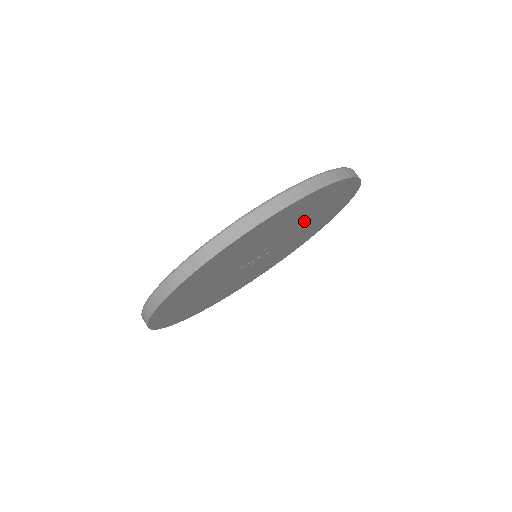
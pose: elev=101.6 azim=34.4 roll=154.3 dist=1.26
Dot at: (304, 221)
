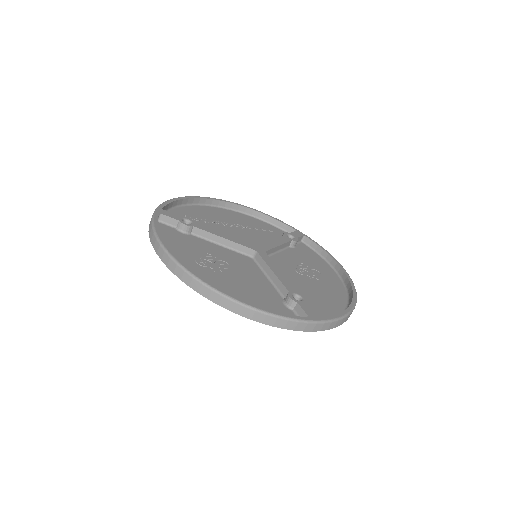
Dot at: (300, 285)
